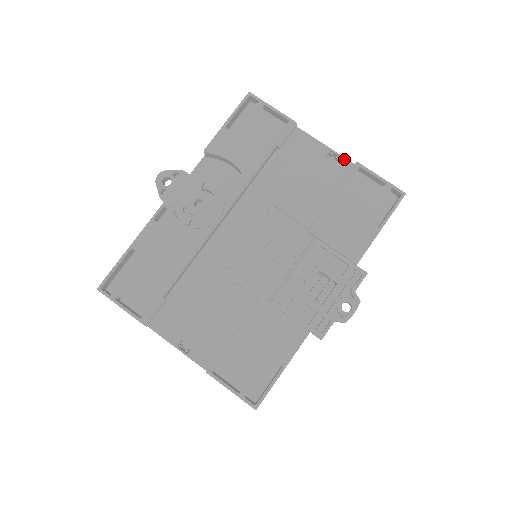
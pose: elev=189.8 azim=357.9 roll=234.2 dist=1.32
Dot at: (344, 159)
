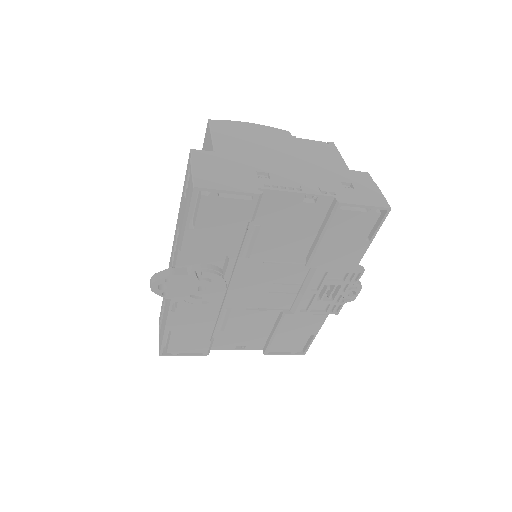
Dot at: (322, 197)
